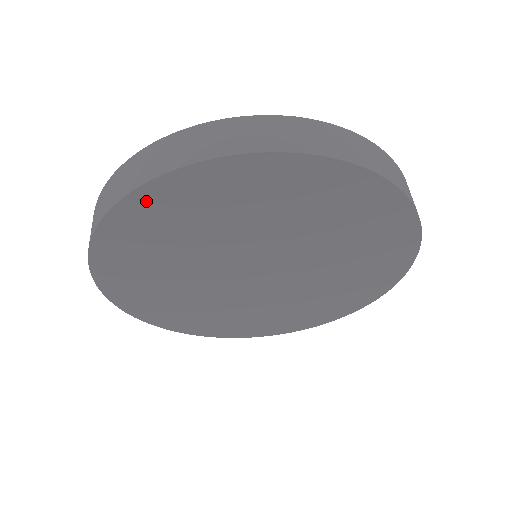
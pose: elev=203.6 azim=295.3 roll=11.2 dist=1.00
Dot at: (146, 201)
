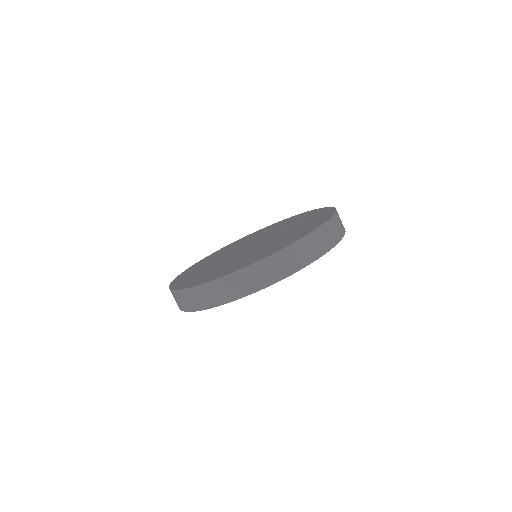
Dot at: occluded
